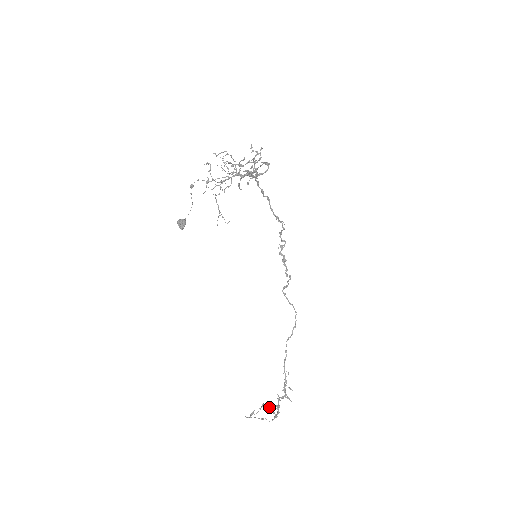
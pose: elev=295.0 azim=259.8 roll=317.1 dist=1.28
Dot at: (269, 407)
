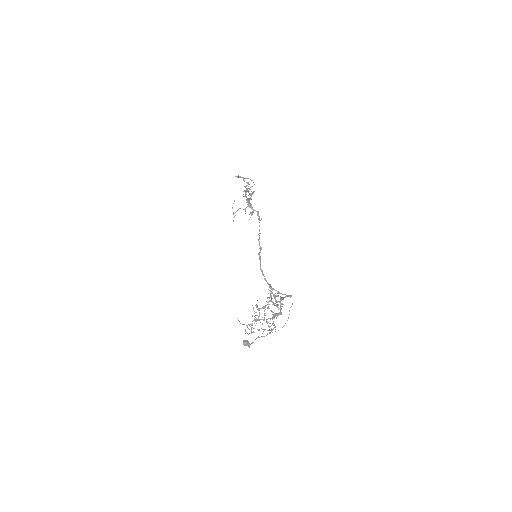
Dot at: (245, 209)
